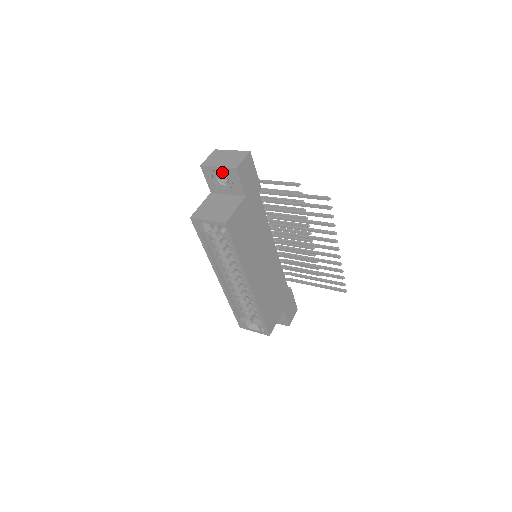
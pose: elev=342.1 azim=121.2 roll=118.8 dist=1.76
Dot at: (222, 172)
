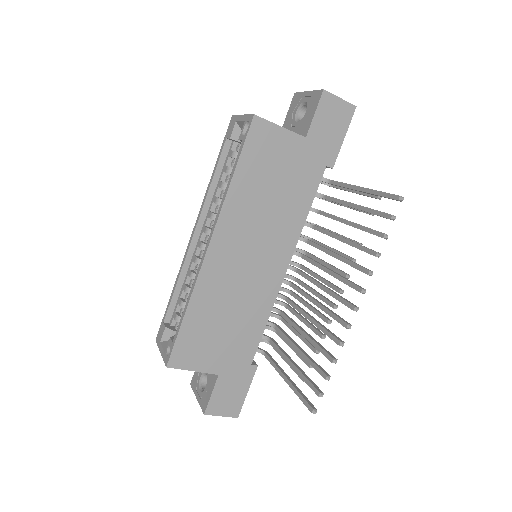
Dot at: (307, 99)
